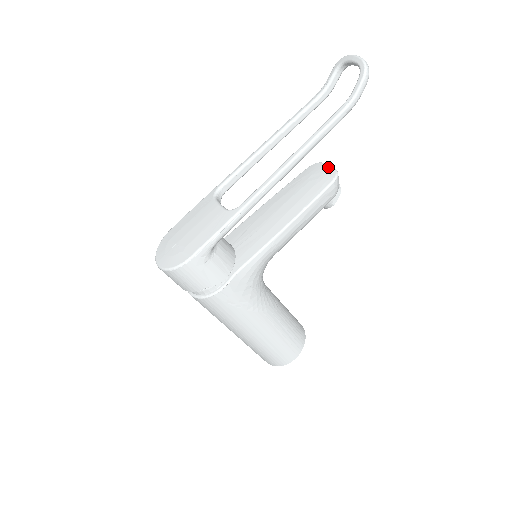
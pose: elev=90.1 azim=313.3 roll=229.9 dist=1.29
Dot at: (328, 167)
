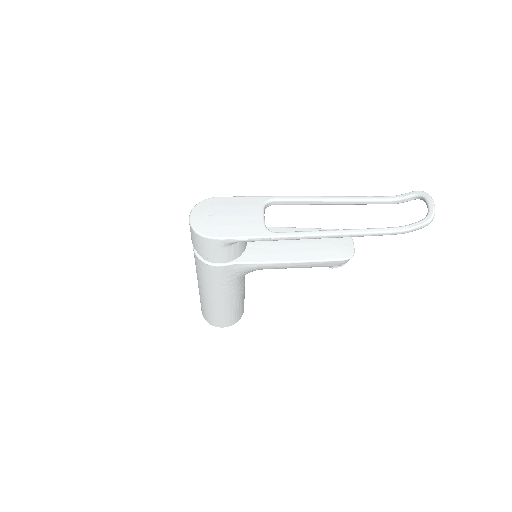
Dot at: (351, 245)
